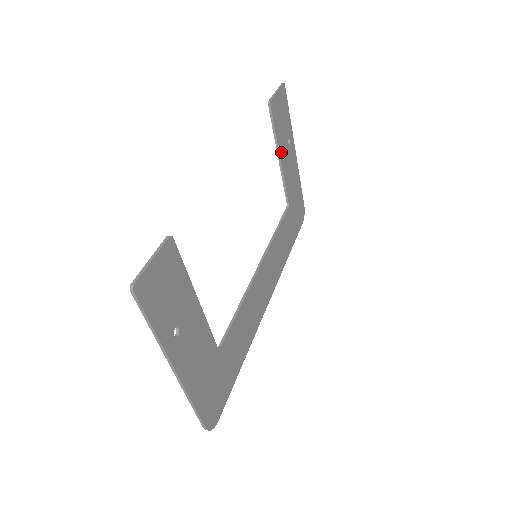
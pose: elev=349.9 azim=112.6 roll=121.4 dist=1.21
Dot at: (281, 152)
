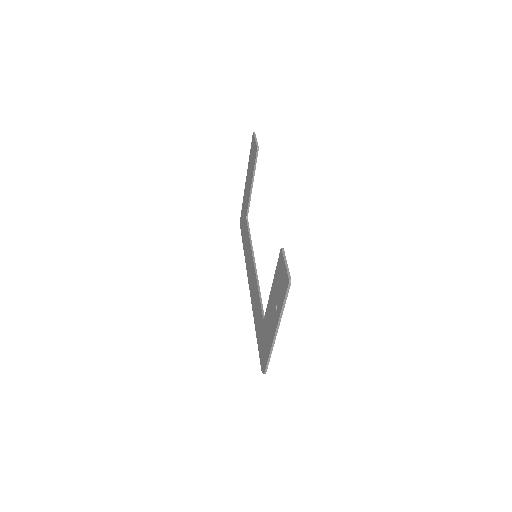
Dot at: (253, 181)
